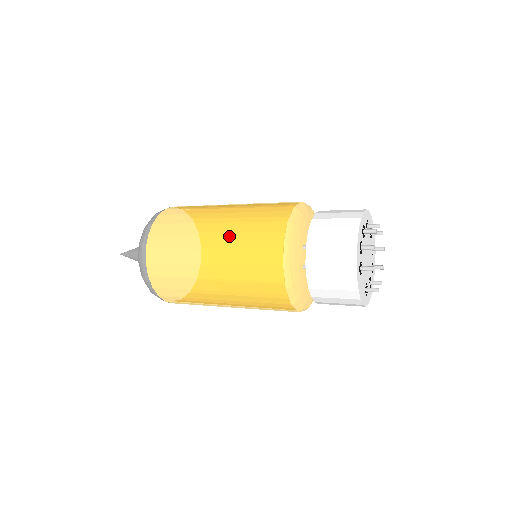
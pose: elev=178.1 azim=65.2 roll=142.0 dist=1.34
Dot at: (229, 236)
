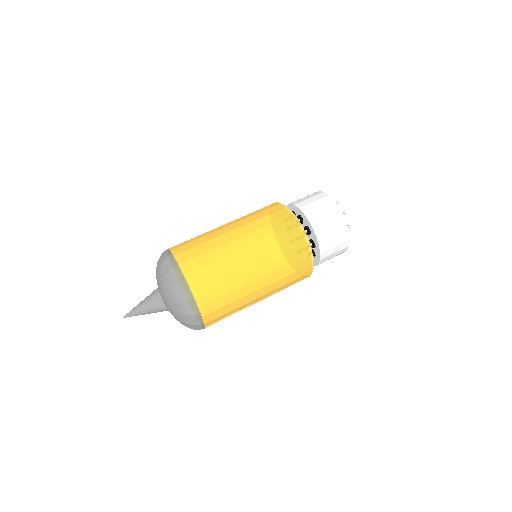
Dot at: (271, 274)
